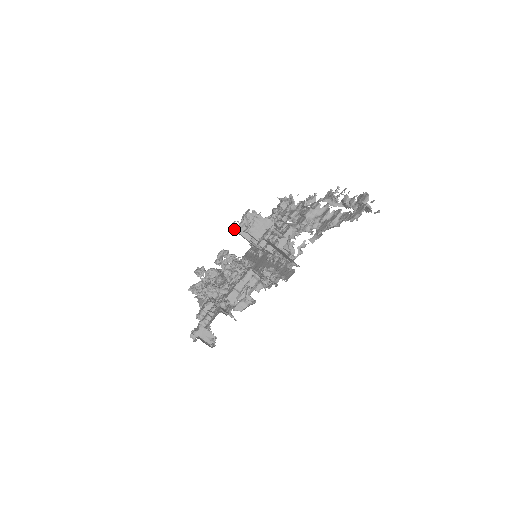
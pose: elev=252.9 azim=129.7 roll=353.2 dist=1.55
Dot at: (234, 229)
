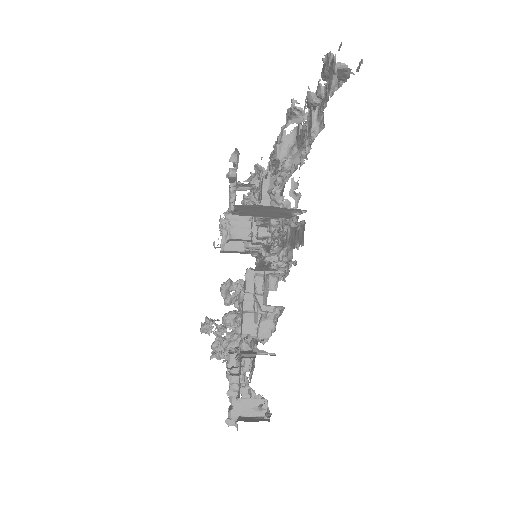
Dot at: occluded
